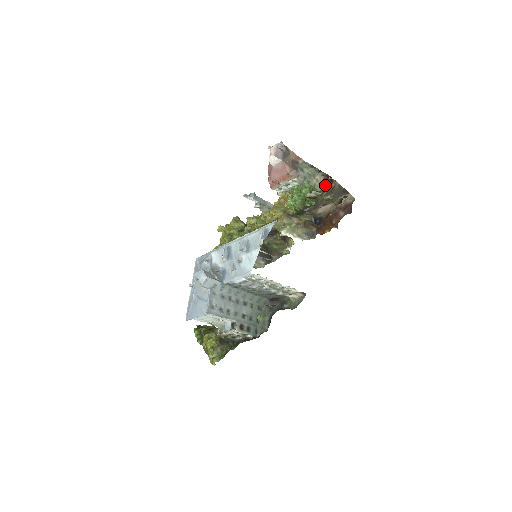
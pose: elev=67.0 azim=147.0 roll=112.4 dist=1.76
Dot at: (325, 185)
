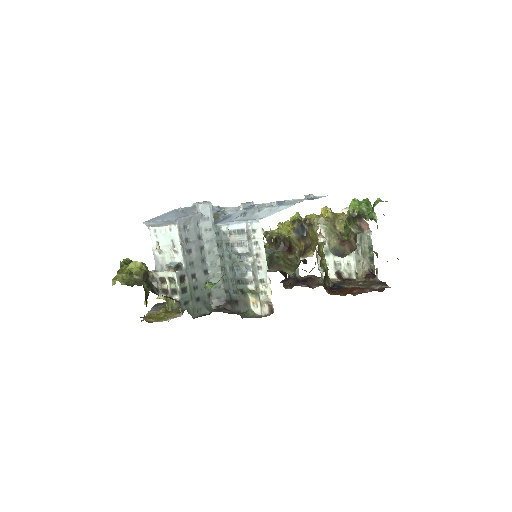
Dot at: (364, 275)
